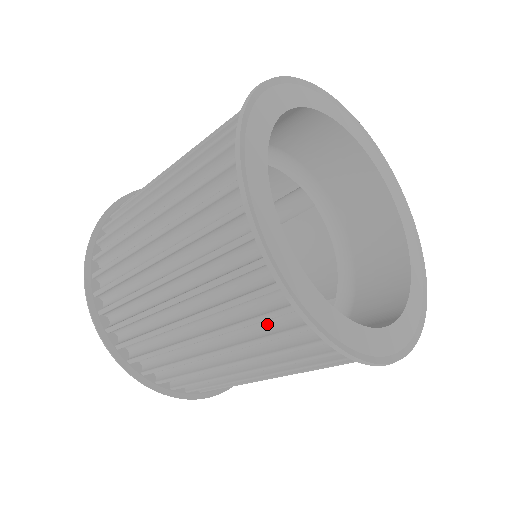
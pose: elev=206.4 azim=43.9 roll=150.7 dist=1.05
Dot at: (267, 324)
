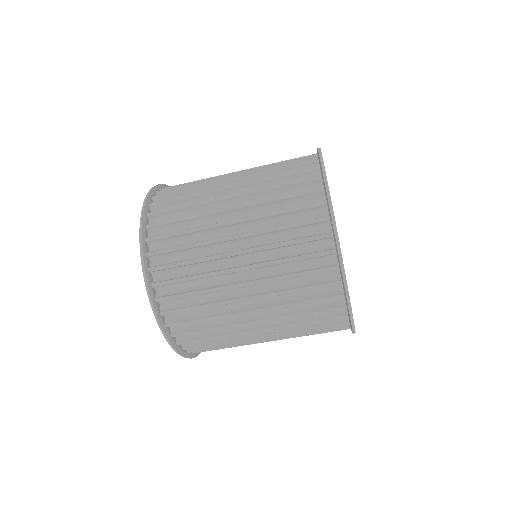
Dot at: (297, 251)
